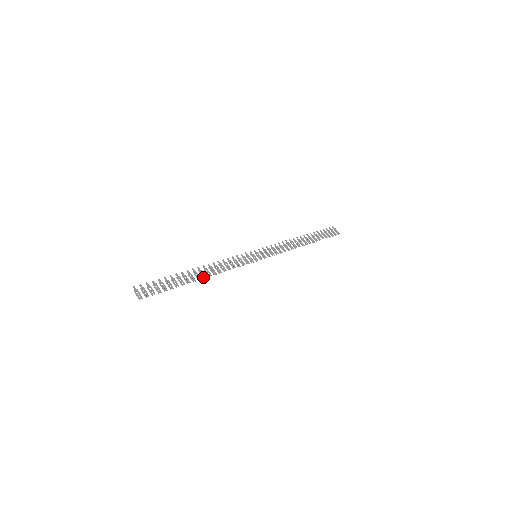
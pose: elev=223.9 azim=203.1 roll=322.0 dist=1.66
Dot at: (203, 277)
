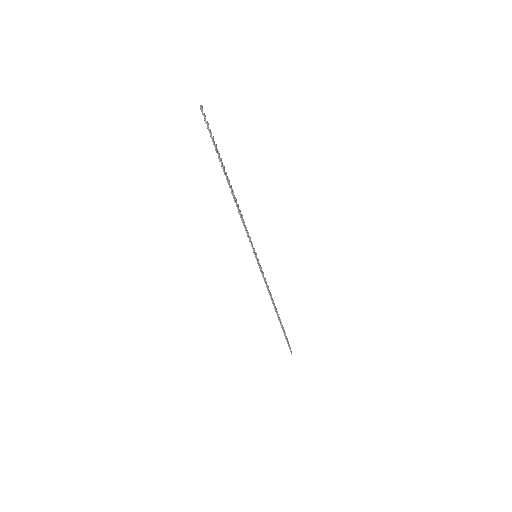
Dot at: (232, 191)
